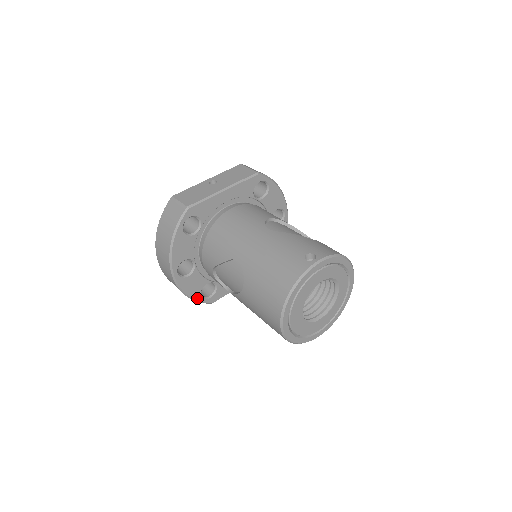
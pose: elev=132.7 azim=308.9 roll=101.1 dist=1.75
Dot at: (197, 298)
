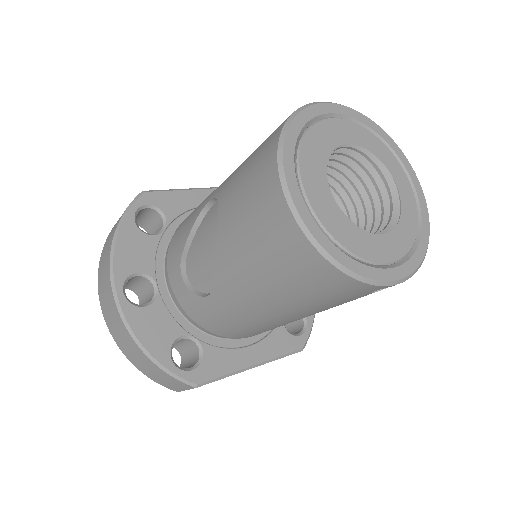
Dot at: (163, 361)
